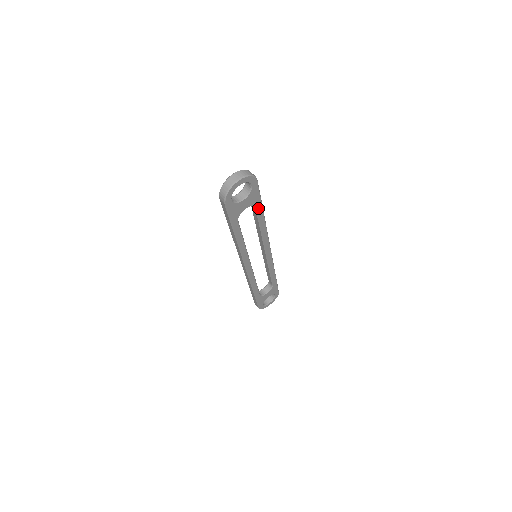
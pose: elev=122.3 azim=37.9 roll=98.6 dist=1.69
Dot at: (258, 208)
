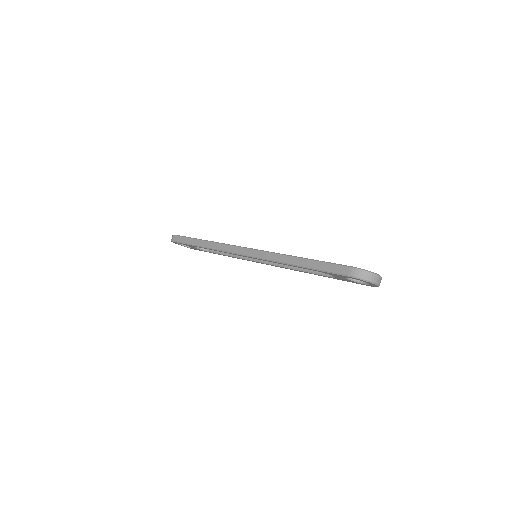
Dot at: (330, 277)
